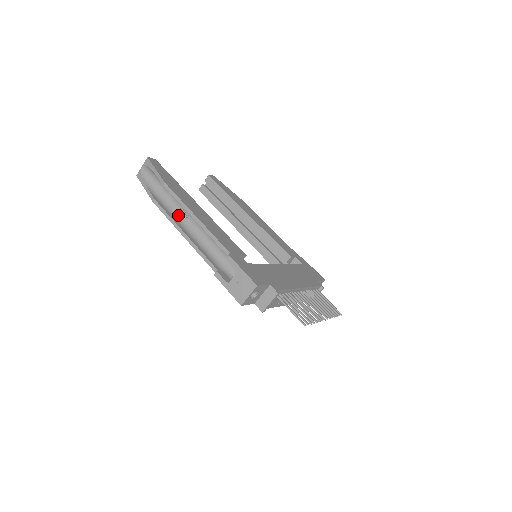
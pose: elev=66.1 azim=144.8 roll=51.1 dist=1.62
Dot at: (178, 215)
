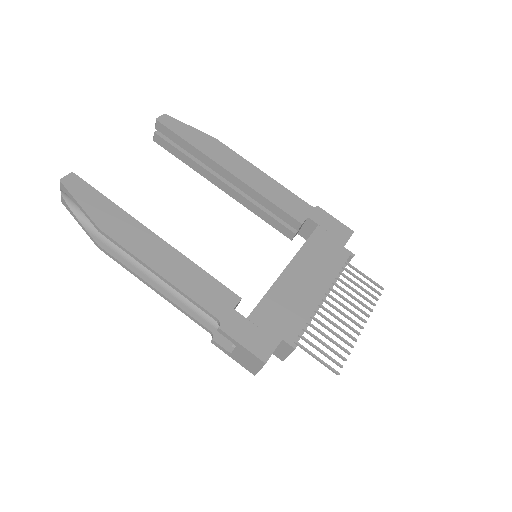
Dot at: occluded
